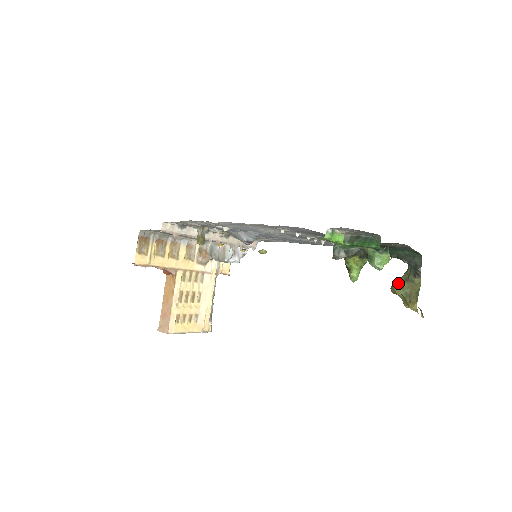
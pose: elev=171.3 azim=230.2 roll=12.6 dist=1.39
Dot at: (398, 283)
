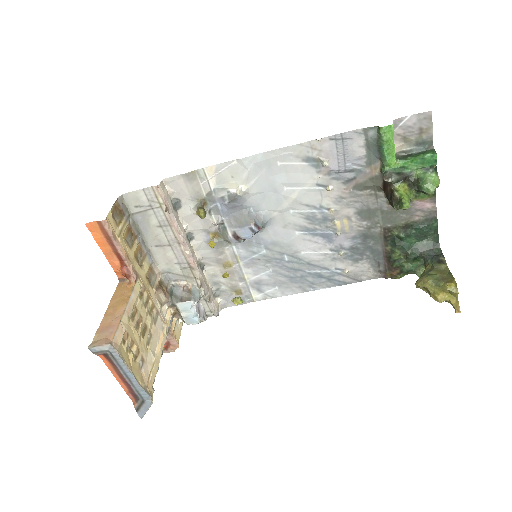
Dot at: (423, 275)
